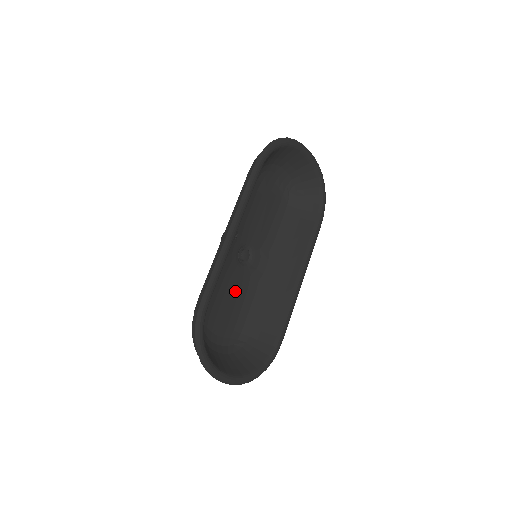
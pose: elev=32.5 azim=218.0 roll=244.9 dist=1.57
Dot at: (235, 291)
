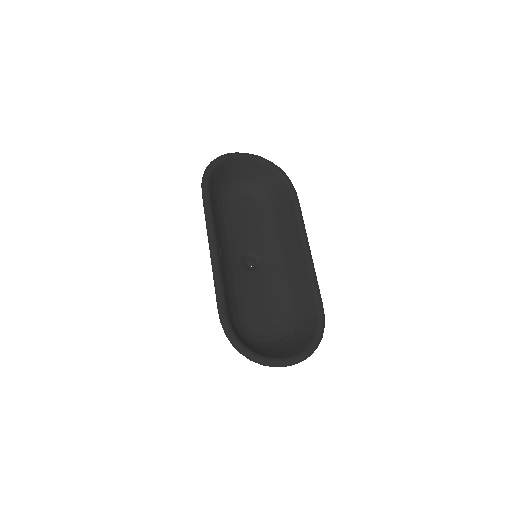
Dot at: (260, 293)
